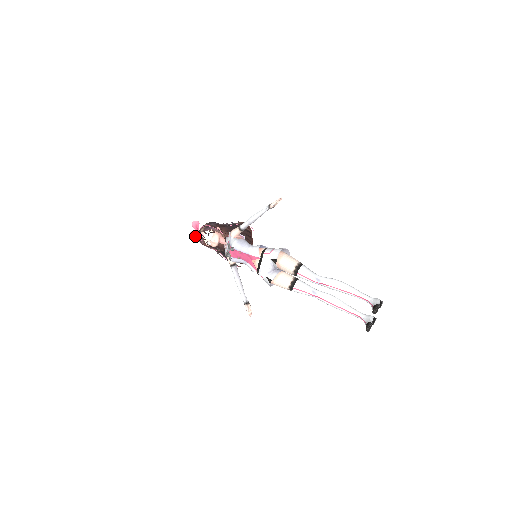
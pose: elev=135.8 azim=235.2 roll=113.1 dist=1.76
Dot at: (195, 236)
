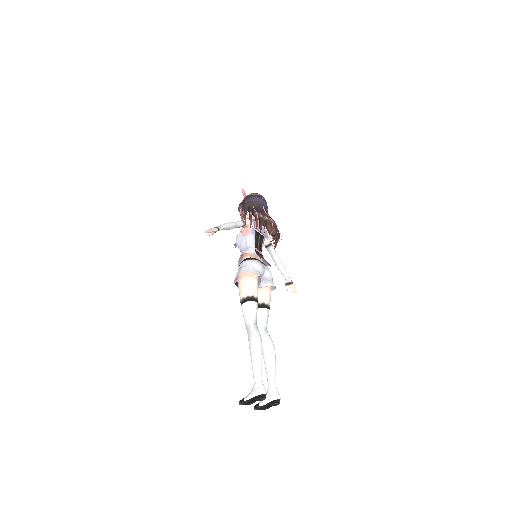
Dot at: occluded
